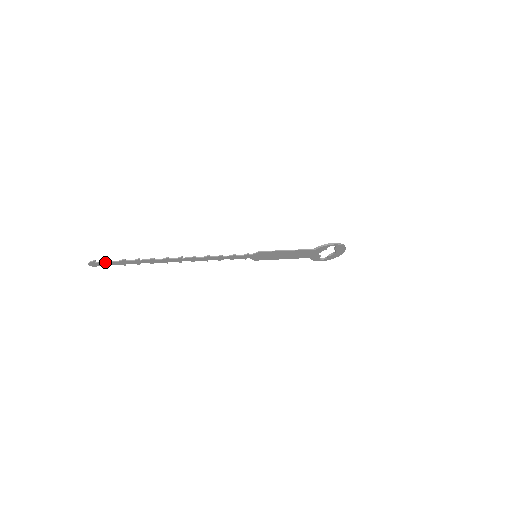
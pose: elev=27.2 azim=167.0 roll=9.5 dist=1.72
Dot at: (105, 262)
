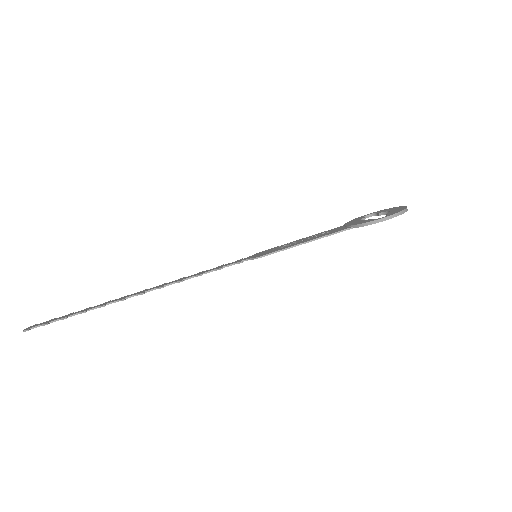
Dot at: (43, 325)
